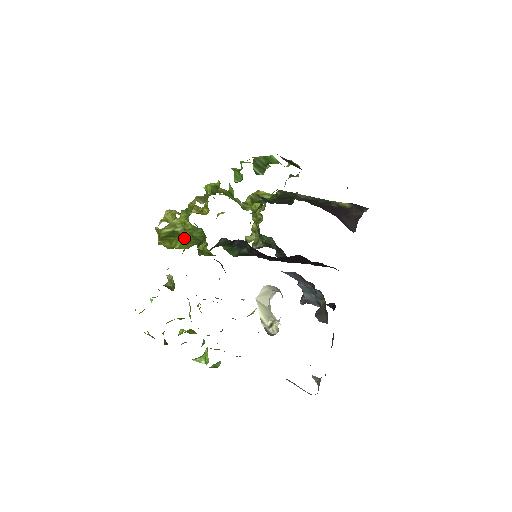
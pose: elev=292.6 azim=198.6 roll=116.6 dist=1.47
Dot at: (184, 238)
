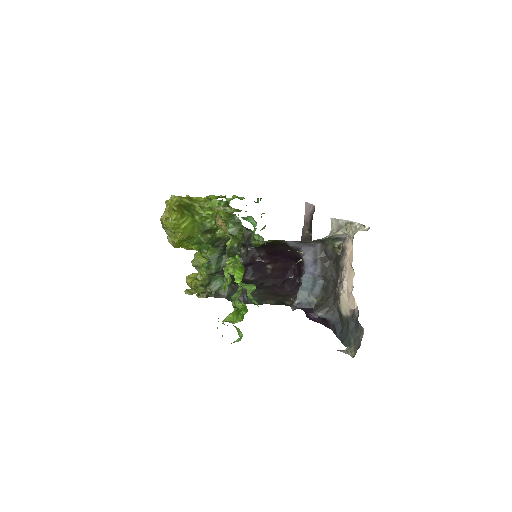
Dot at: (195, 218)
